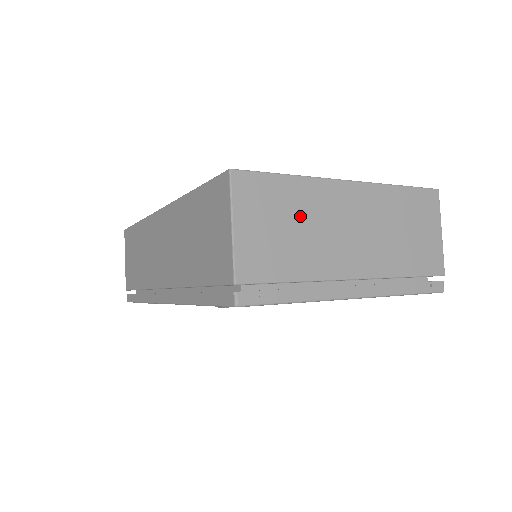
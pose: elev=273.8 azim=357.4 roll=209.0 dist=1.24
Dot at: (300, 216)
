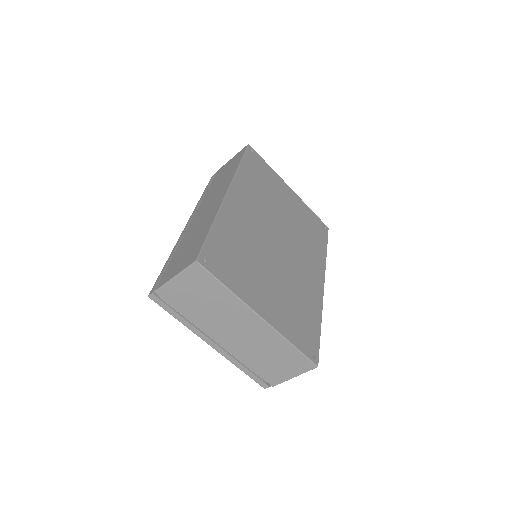
Dot at: (214, 303)
